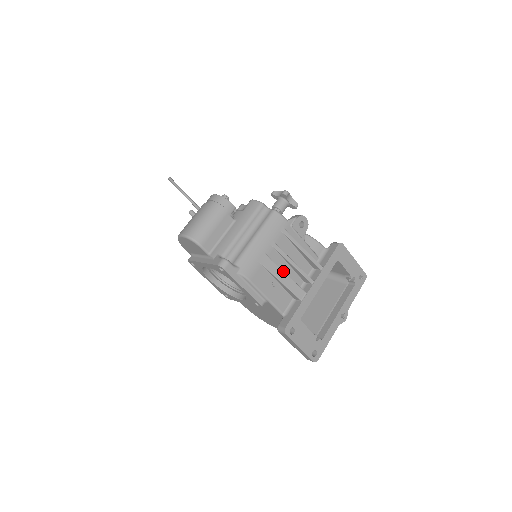
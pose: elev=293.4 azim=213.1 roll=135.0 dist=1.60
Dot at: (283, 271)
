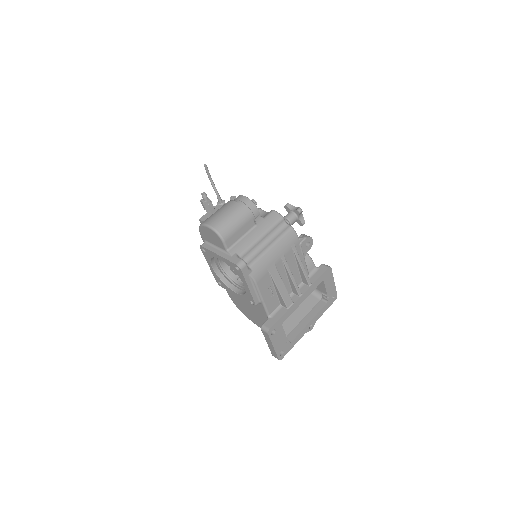
Dot at: occluded
